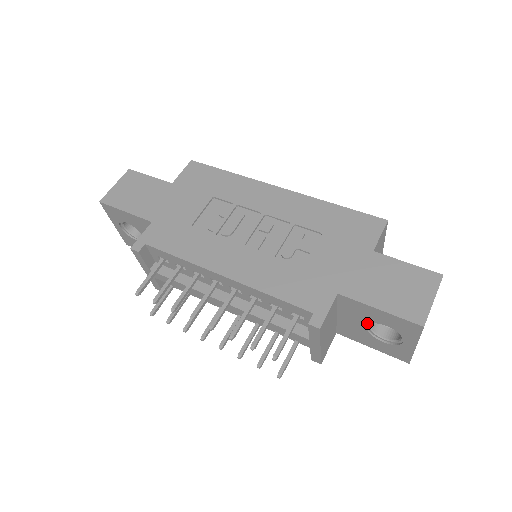
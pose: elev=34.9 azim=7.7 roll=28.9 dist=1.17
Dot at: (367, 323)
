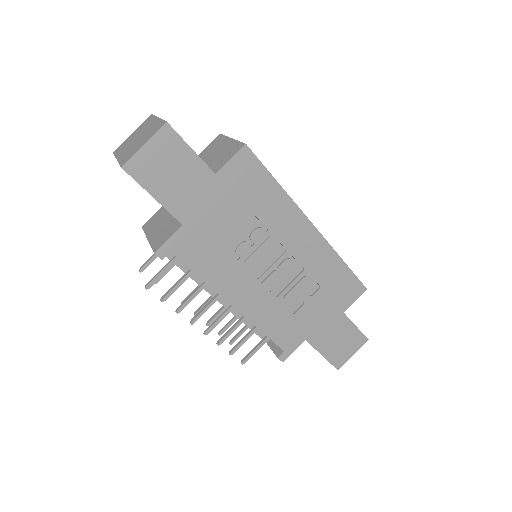
Dot at: occluded
